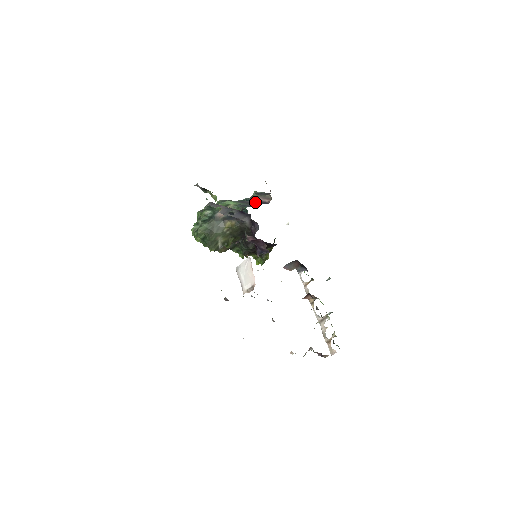
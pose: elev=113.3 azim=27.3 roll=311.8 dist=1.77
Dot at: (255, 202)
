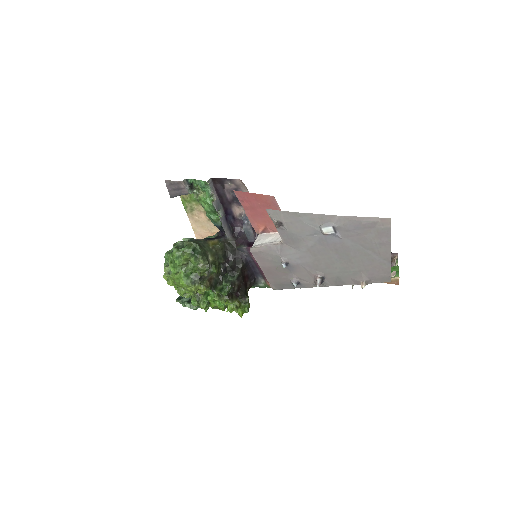
Dot at: occluded
